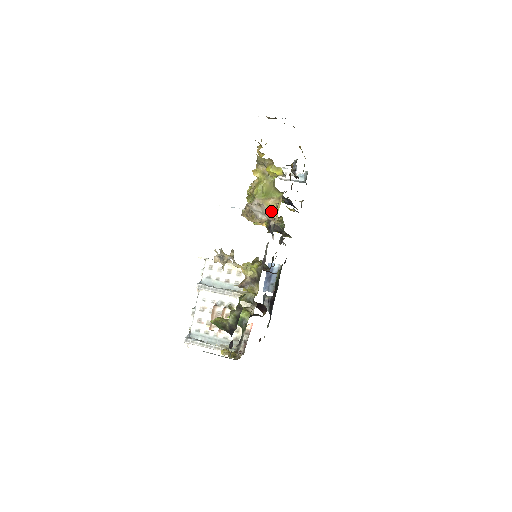
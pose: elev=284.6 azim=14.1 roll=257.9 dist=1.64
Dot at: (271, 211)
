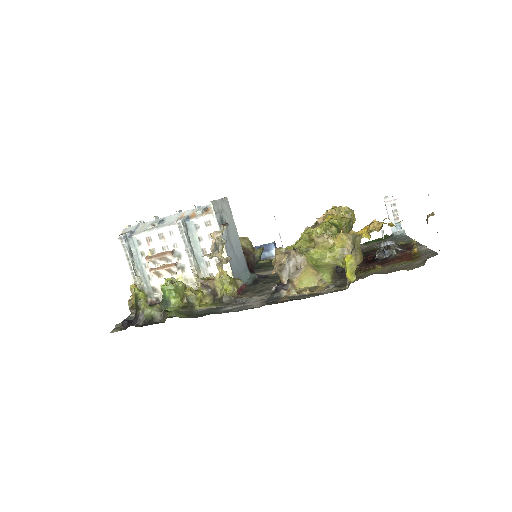
Dot at: (301, 278)
